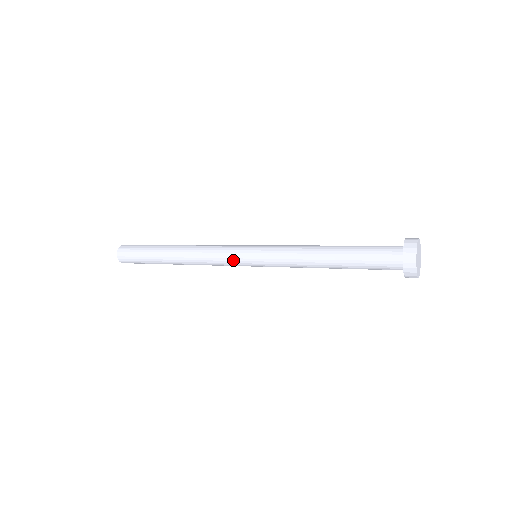
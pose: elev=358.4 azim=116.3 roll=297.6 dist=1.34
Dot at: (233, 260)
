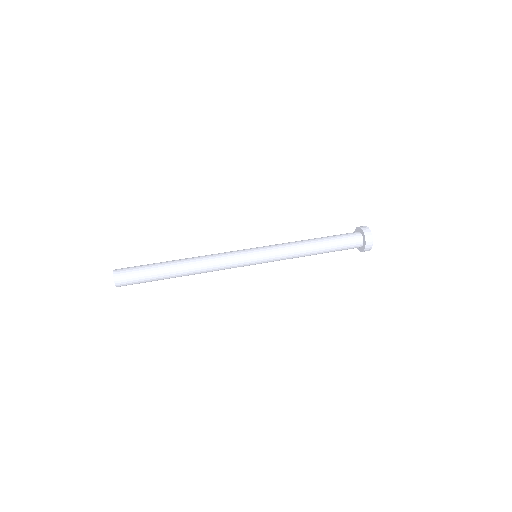
Dot at: occluded
